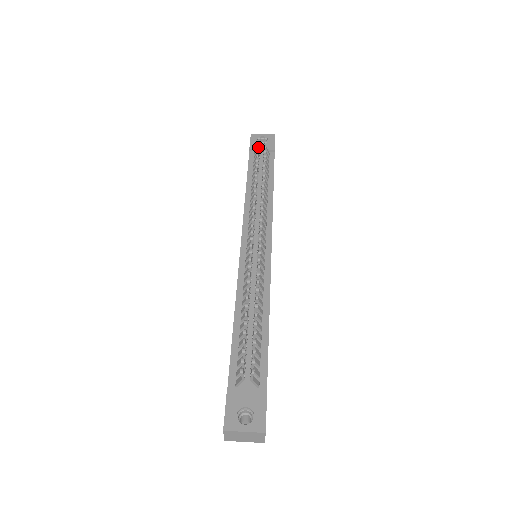
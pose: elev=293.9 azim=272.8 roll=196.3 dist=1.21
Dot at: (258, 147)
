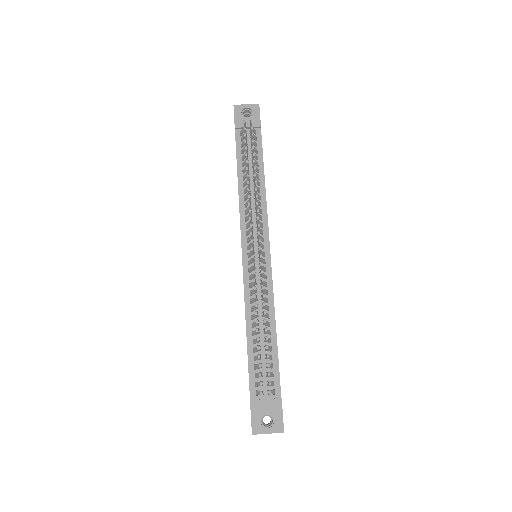
Dot at: (245, 136)
